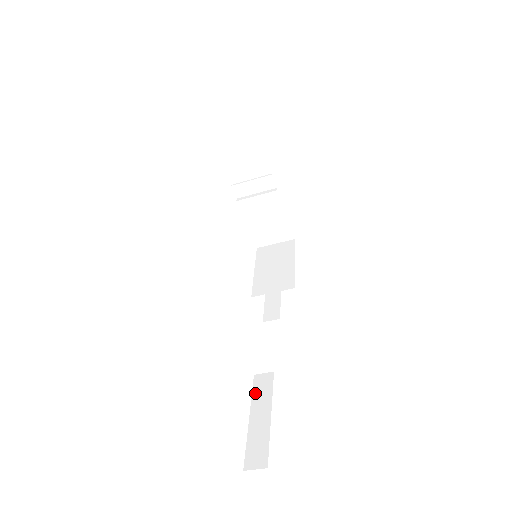
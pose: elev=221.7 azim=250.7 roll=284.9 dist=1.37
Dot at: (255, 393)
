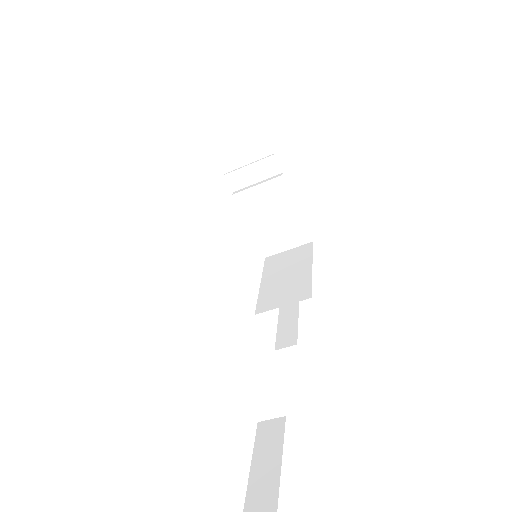
Dot at: (257, 449)
